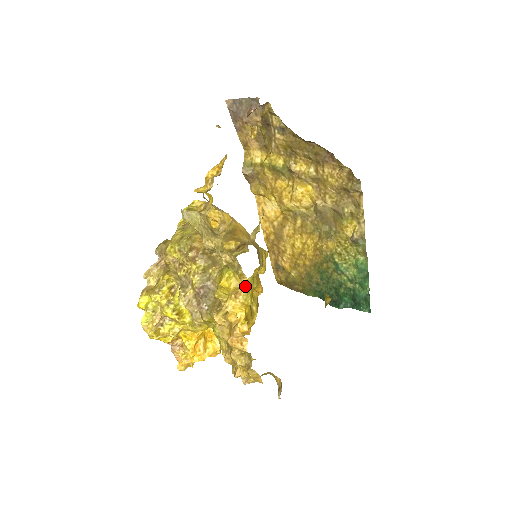
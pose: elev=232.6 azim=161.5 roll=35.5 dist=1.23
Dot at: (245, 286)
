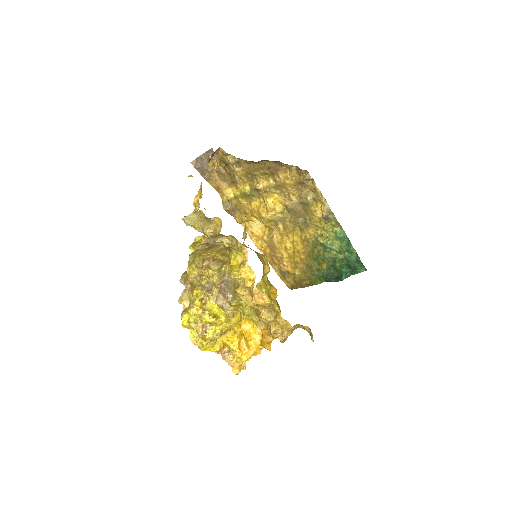
Dot at: (247, 254)
